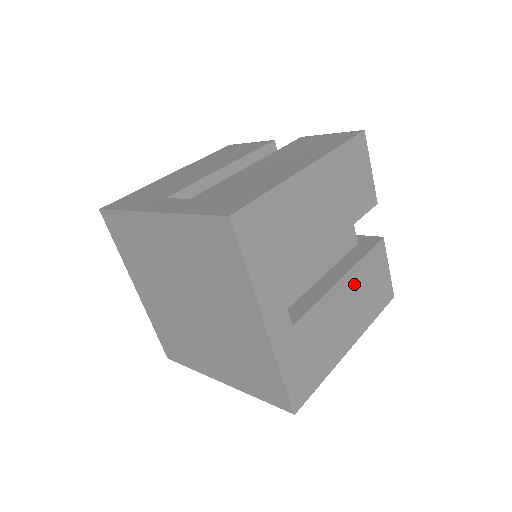
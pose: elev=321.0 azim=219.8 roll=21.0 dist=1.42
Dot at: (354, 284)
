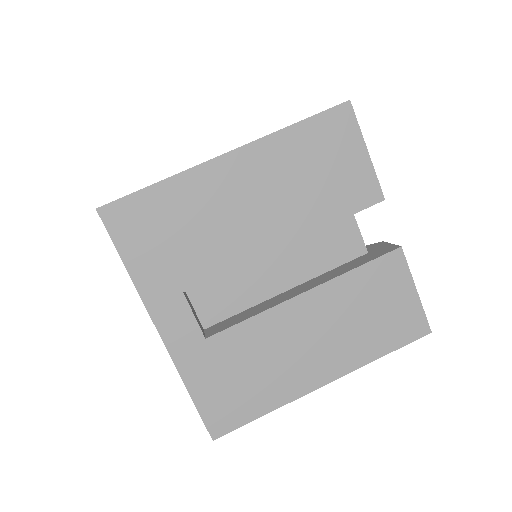
Dot at: (331, 304)
